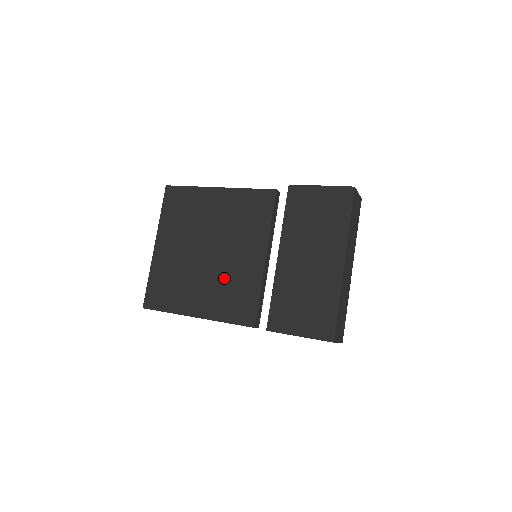
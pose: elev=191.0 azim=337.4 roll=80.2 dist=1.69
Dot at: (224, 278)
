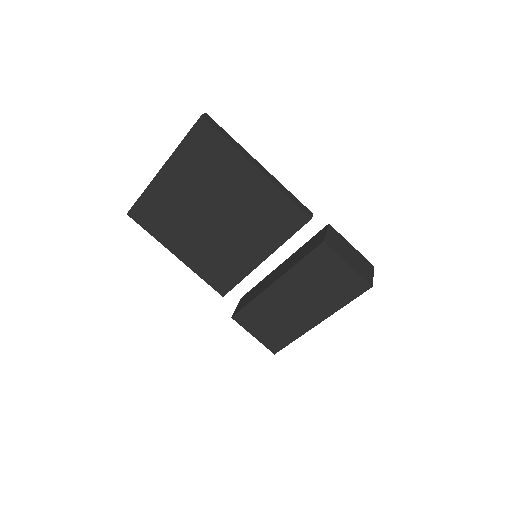
Dot at: (218, 249)
